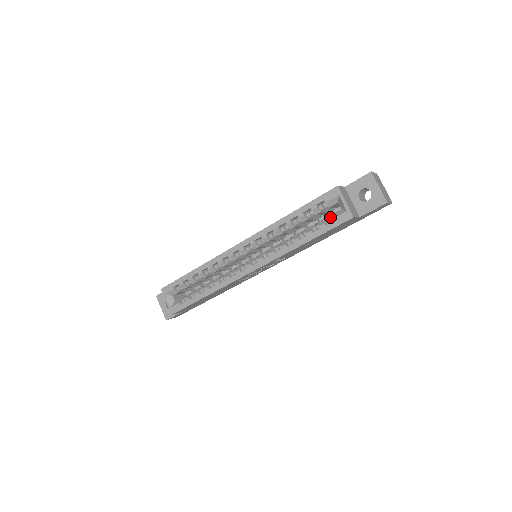
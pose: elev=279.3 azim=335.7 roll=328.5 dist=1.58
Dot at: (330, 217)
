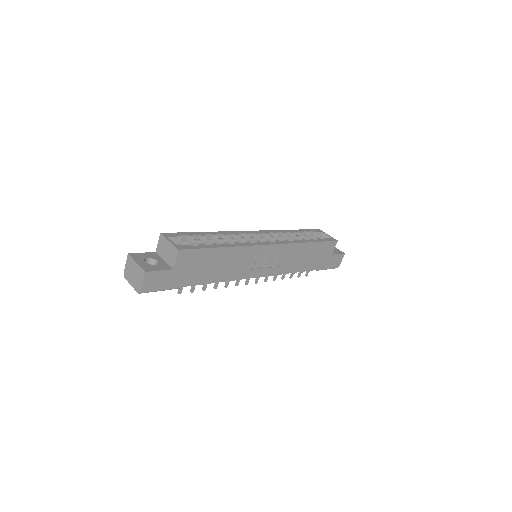
Dot at: occluded
